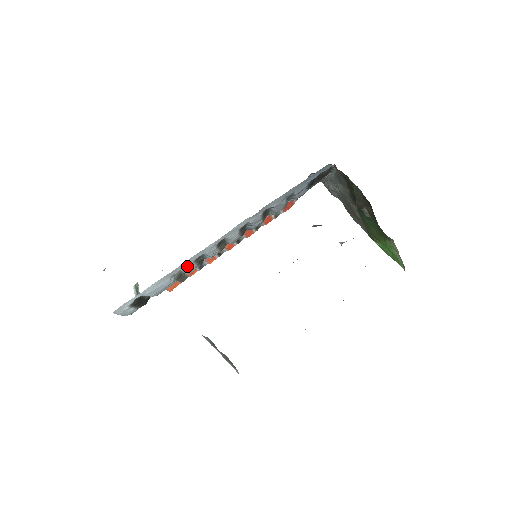
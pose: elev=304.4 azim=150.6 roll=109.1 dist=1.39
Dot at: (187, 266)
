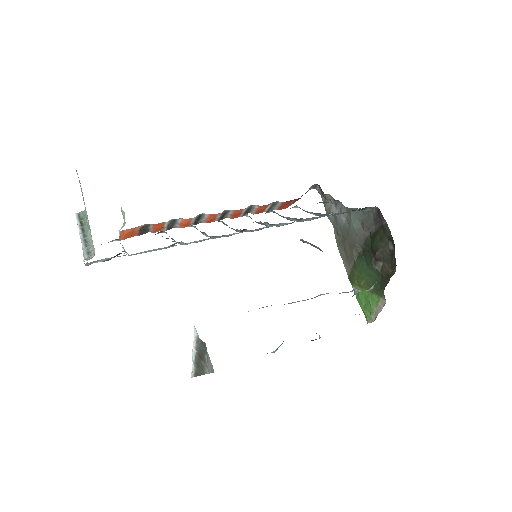
Dot at: occluded
